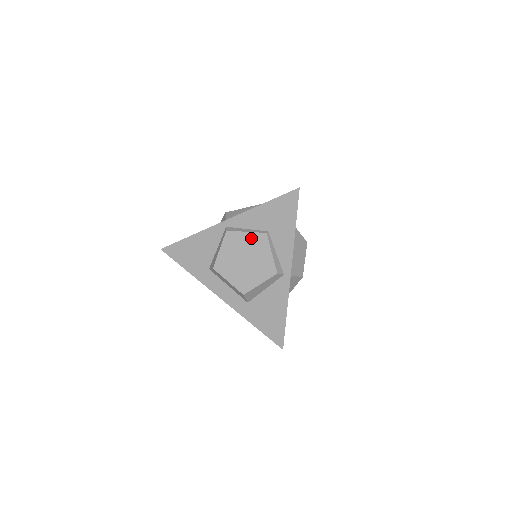
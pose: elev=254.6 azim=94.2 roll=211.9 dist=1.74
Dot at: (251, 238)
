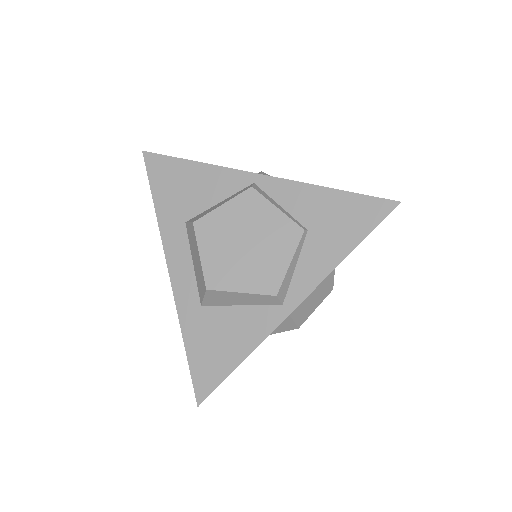
Dot at: (278, 221)
